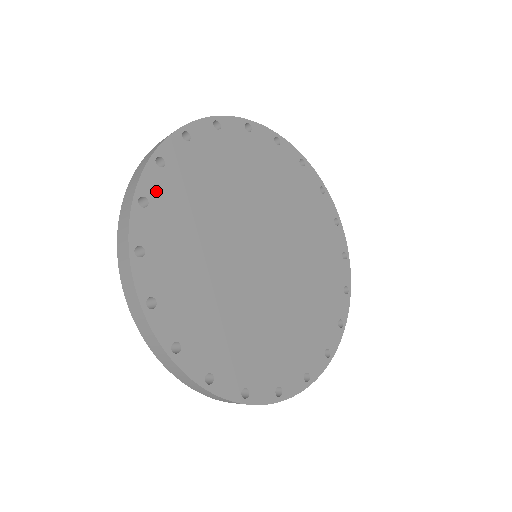
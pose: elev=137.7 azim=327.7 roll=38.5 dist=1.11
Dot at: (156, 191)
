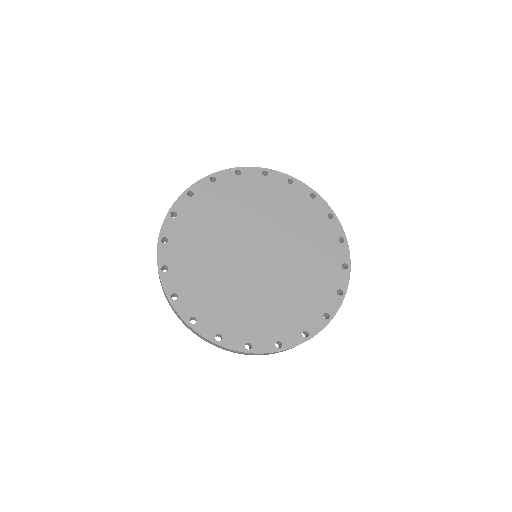
Dot at: (184, 209)
